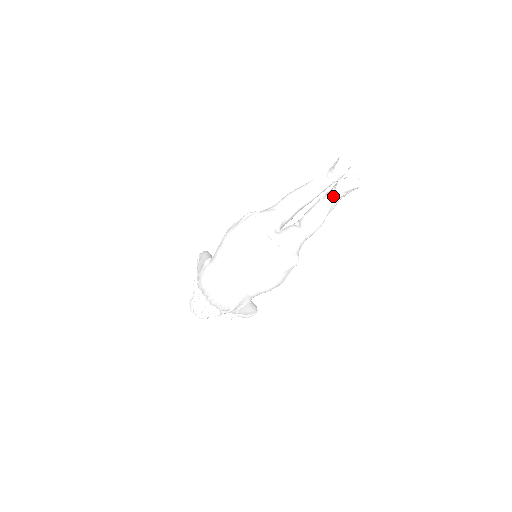
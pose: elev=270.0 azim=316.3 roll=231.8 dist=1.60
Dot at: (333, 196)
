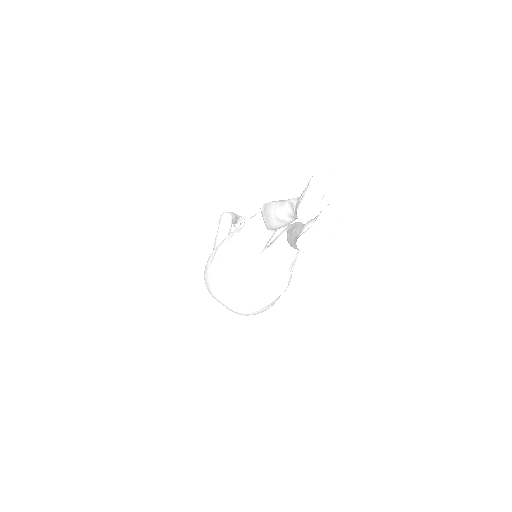
Dot at: occluded
